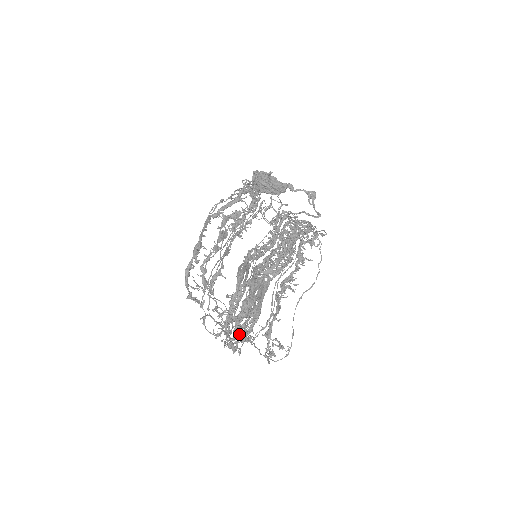
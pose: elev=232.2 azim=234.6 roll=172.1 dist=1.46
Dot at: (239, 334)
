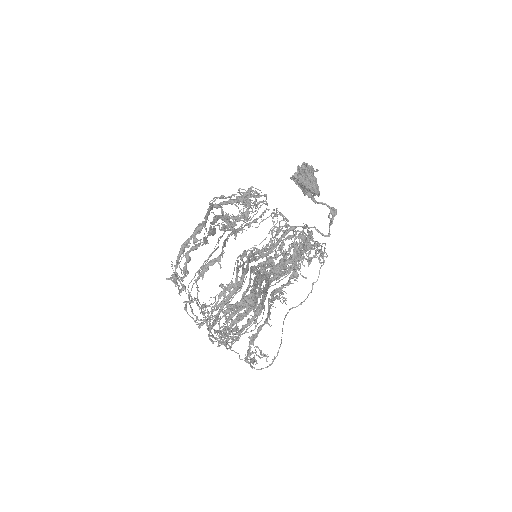
Dot at: (232, 326)
